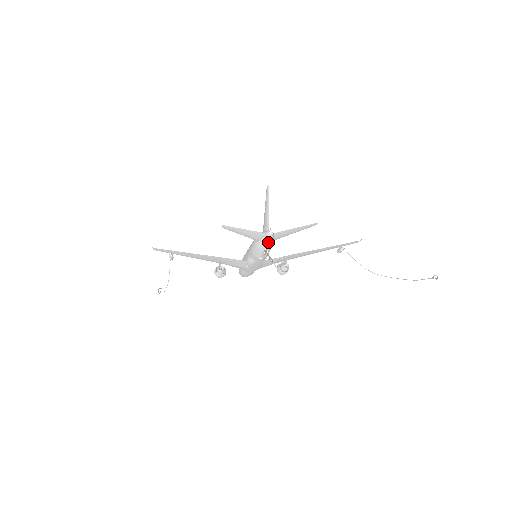
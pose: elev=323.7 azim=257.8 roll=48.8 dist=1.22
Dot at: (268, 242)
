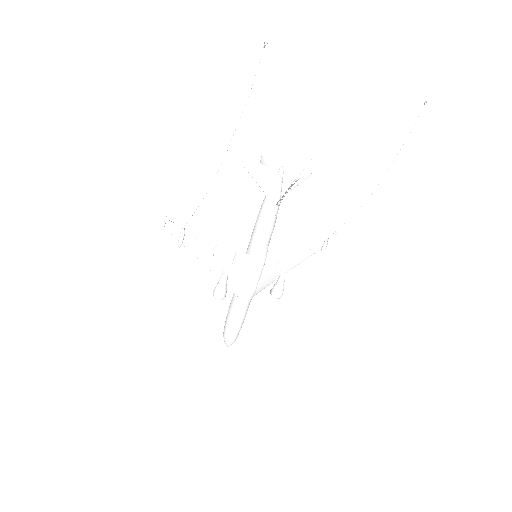
Dot at: (279, 187)
